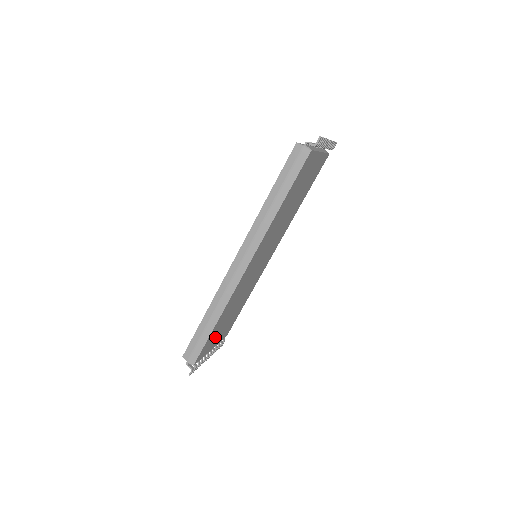
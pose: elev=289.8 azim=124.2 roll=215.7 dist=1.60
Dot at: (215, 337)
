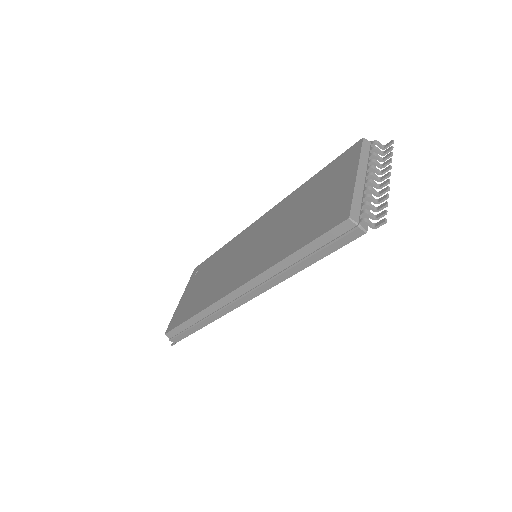
Dot at: occluded
